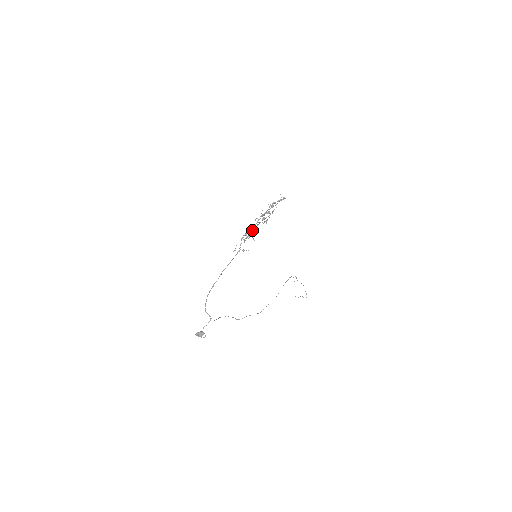
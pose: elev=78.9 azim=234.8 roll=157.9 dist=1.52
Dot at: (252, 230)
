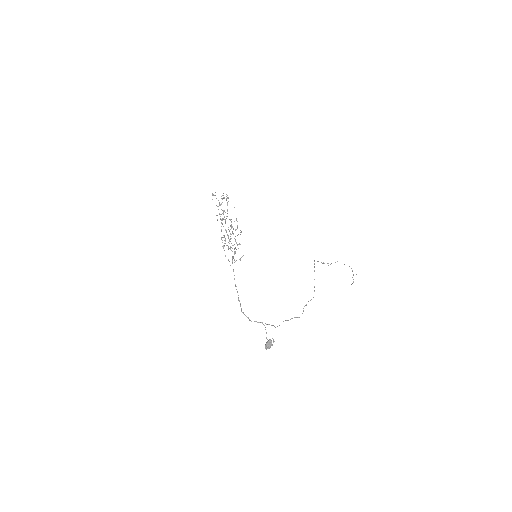
Dot at: occluded
